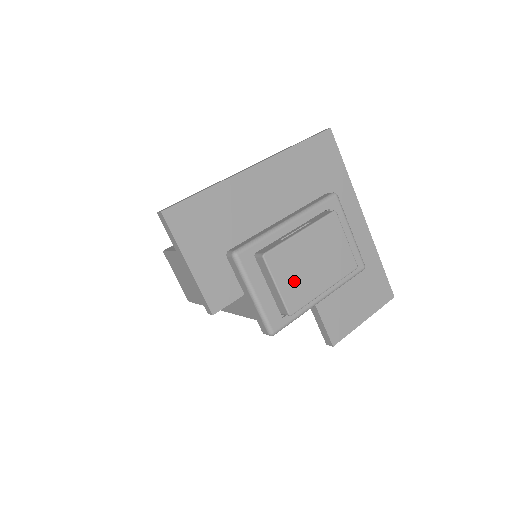
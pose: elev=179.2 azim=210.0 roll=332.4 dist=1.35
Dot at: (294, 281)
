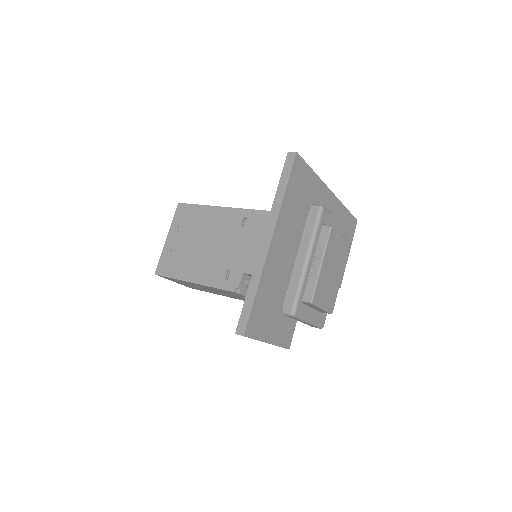
Dot at: (328, 295)
